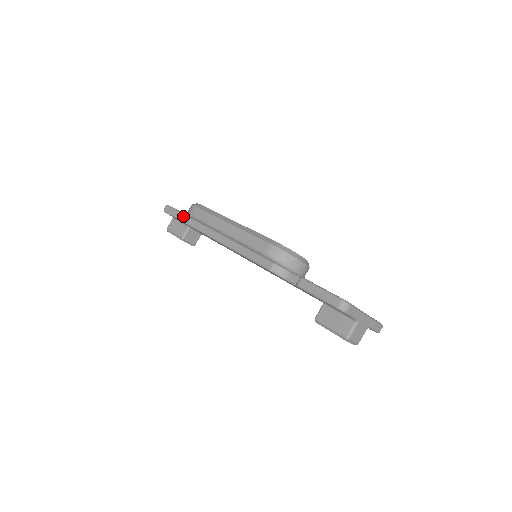
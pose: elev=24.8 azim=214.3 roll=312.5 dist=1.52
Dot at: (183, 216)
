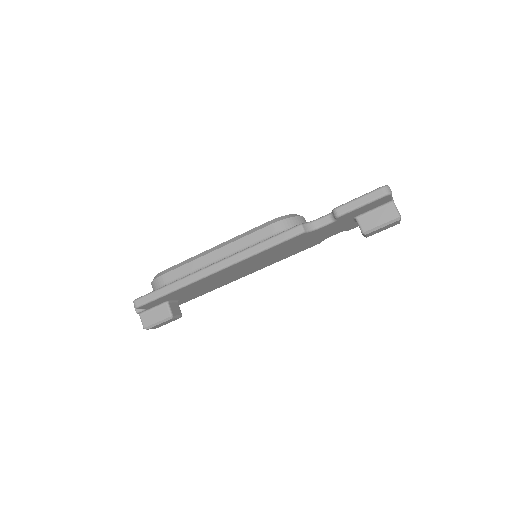
Dot at: (166, 288)
